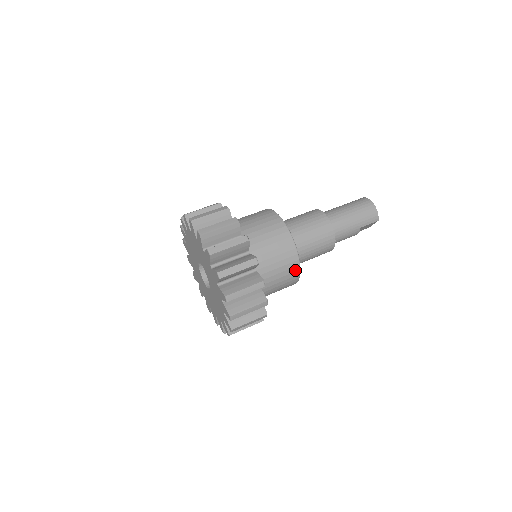
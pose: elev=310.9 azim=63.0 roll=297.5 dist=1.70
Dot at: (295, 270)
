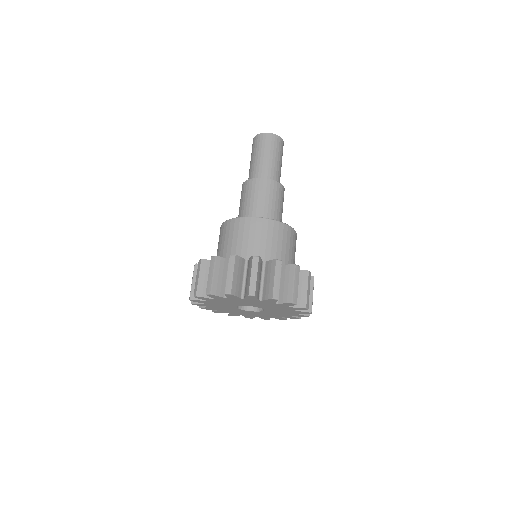
Dot at: occluded
